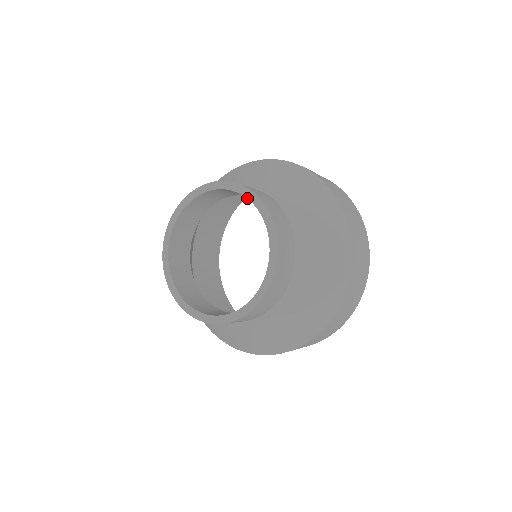
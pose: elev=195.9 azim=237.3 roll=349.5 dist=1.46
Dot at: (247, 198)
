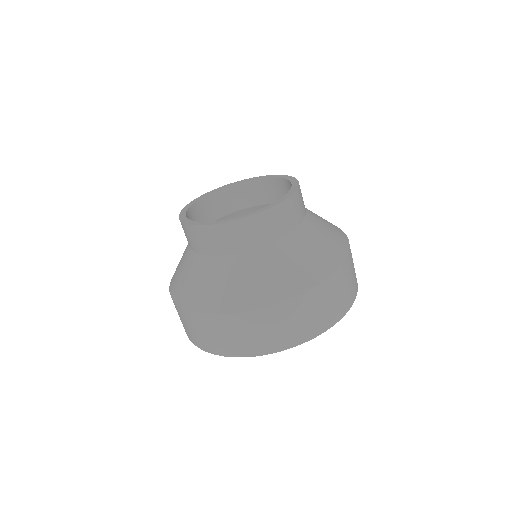
Dot at: (277, 177)
